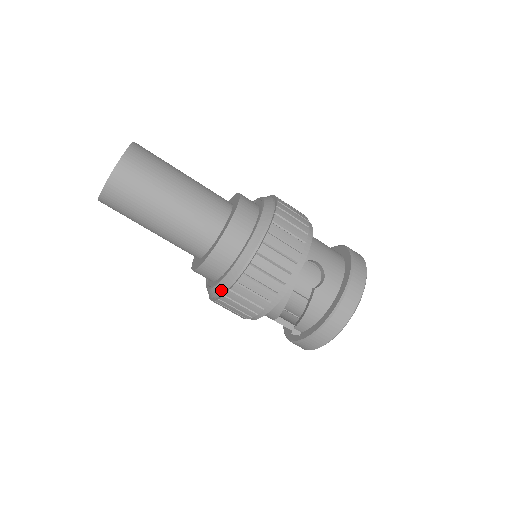
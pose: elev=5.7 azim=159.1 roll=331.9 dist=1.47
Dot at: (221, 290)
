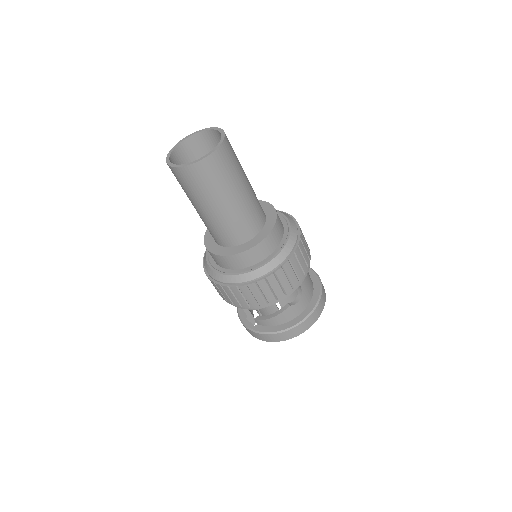
Dot at: (228, 281)
